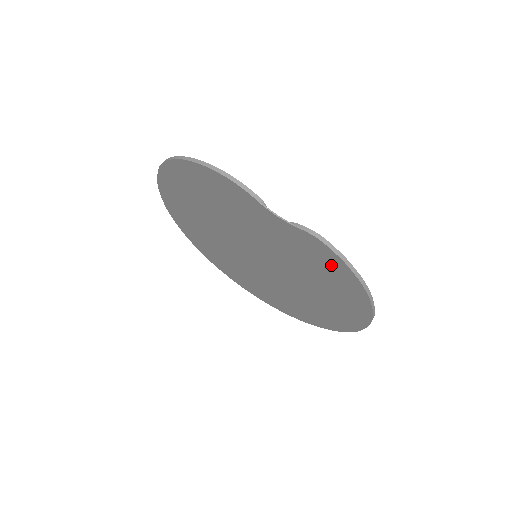
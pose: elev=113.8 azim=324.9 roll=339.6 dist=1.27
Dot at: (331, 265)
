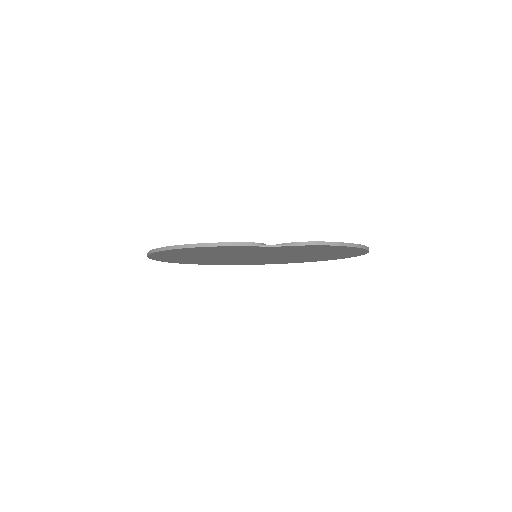
Dot at: (329, 248)
